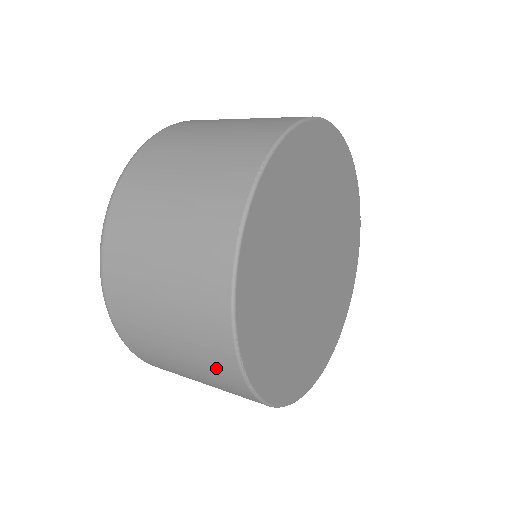
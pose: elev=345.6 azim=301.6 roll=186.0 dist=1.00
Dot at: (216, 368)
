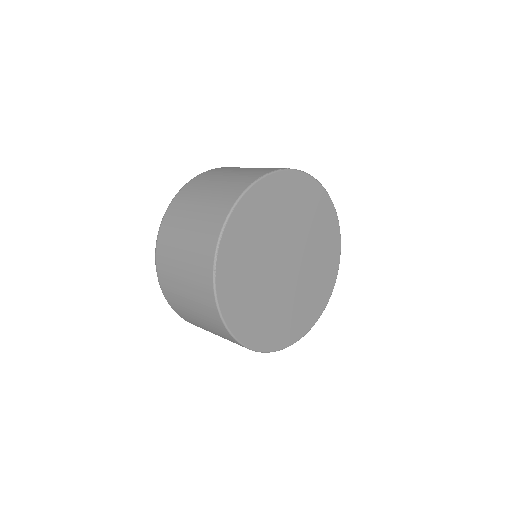
Dot at: (202, 251)
